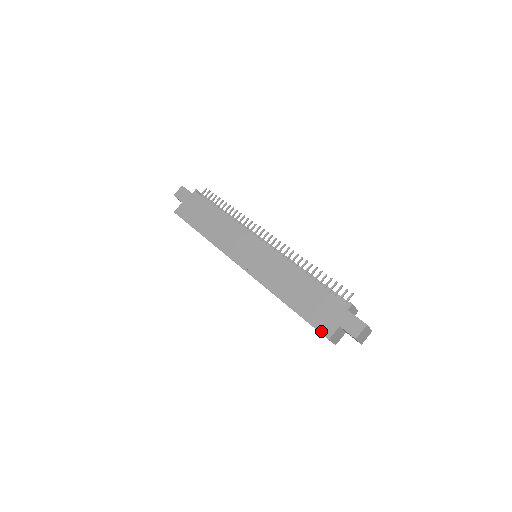
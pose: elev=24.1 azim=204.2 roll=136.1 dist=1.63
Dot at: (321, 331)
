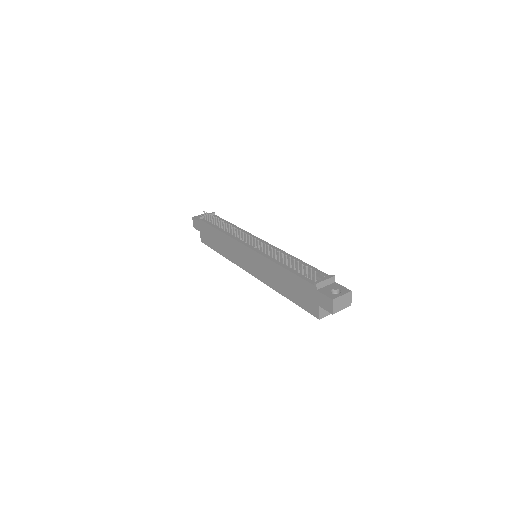
Dot at: (312, 314)
